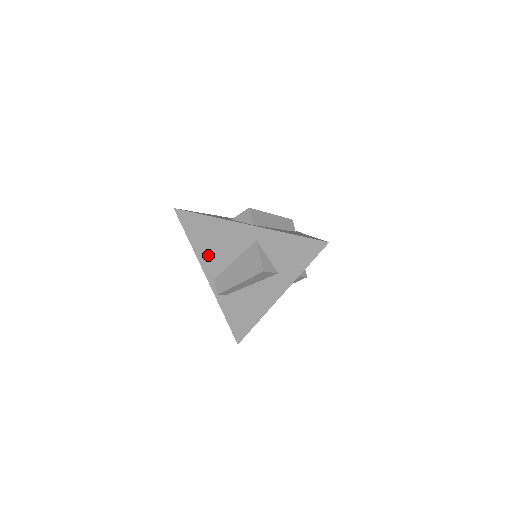
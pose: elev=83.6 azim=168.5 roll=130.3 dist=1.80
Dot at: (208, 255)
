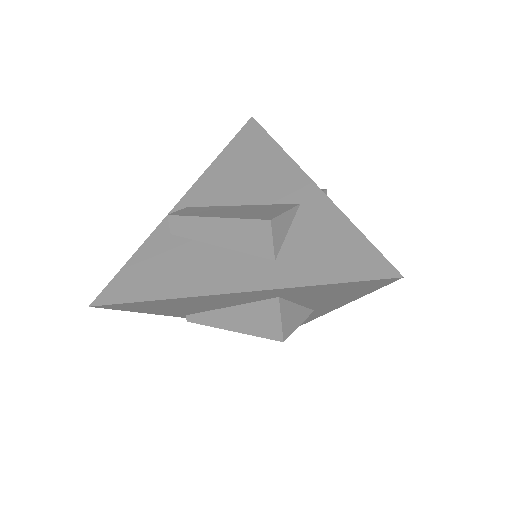
Dot at: (220, 179)
